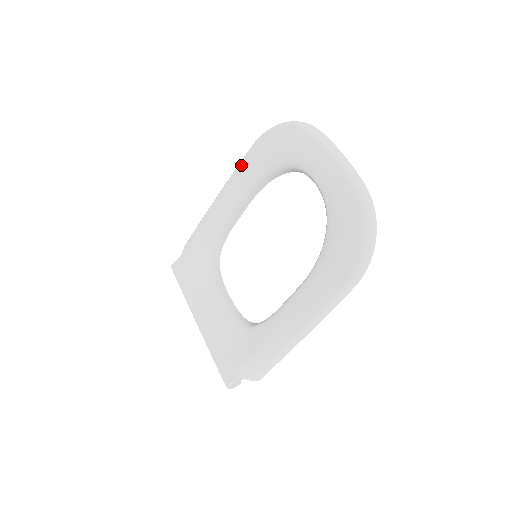
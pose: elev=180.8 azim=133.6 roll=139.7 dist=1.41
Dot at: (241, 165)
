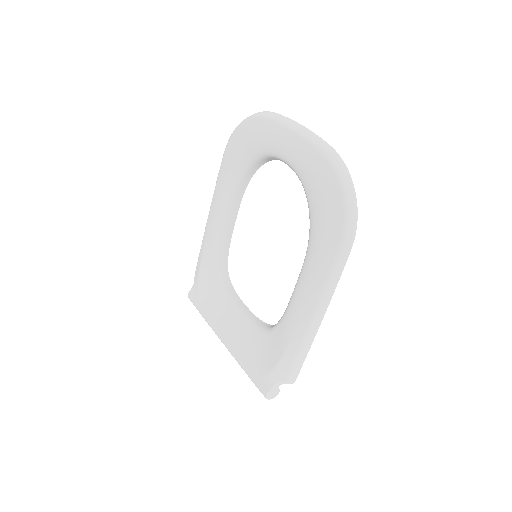
Dot at: (219, 175)
